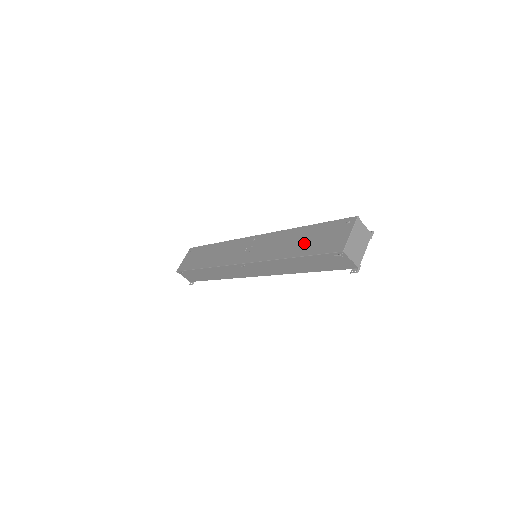
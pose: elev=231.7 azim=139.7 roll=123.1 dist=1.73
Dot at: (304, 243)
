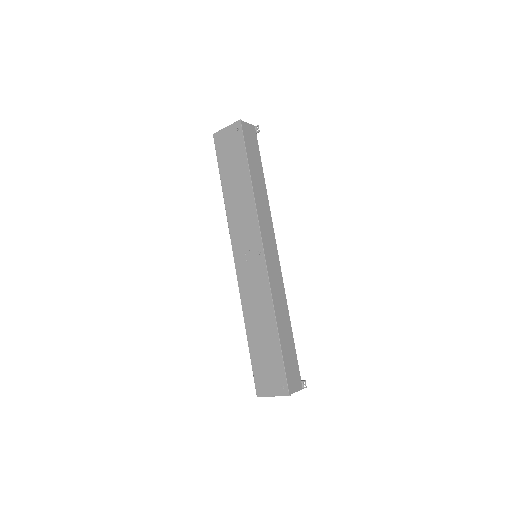
Dot at: (260, 342)
